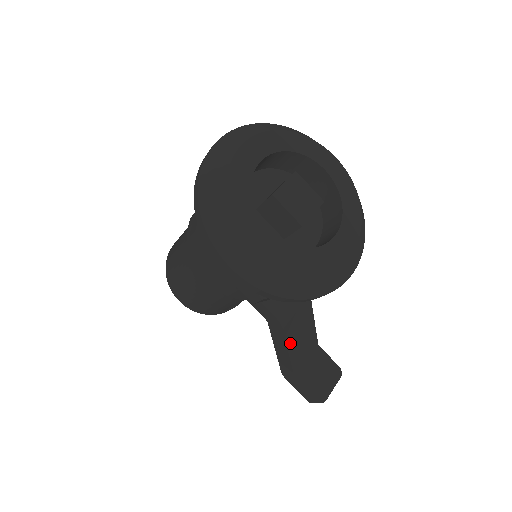
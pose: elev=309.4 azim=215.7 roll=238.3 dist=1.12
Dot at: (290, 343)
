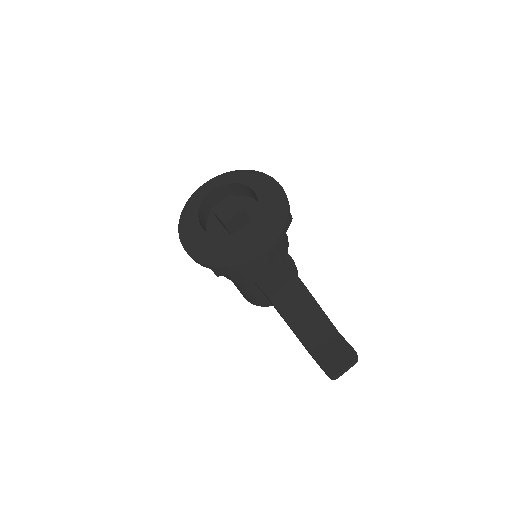
Dot at: (290, 320)
